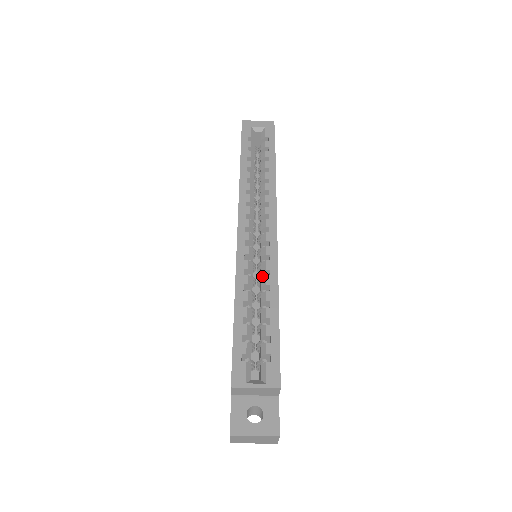
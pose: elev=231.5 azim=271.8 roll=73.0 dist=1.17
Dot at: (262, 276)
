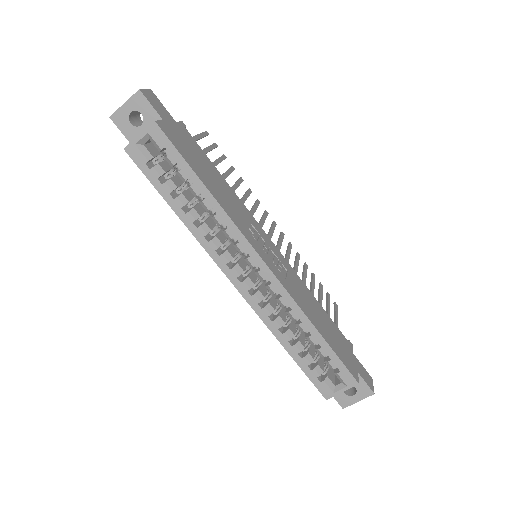
Dot at: occluded
